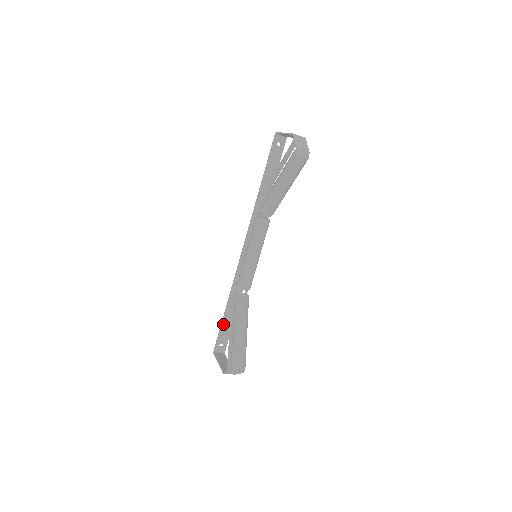
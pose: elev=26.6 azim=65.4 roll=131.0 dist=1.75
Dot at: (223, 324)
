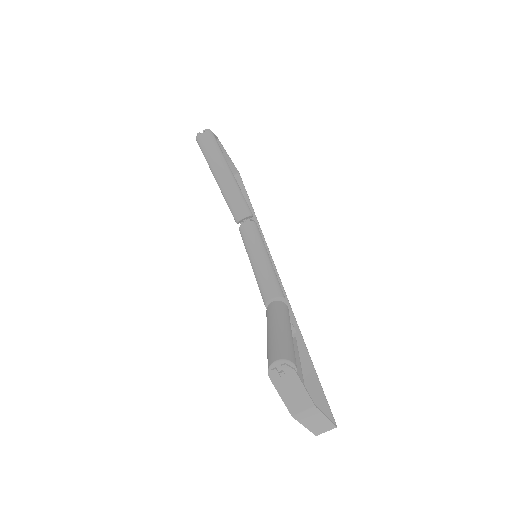
Dot at: occluded
